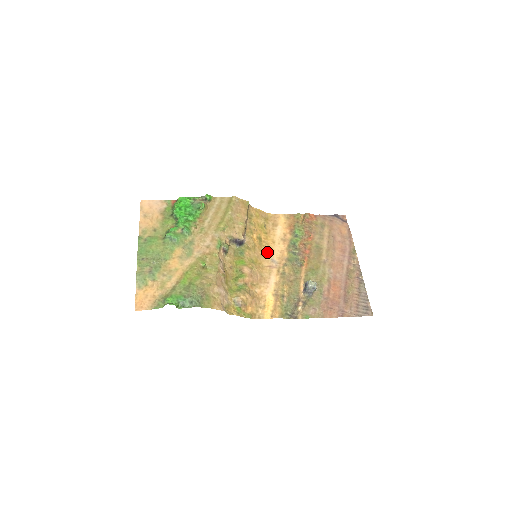
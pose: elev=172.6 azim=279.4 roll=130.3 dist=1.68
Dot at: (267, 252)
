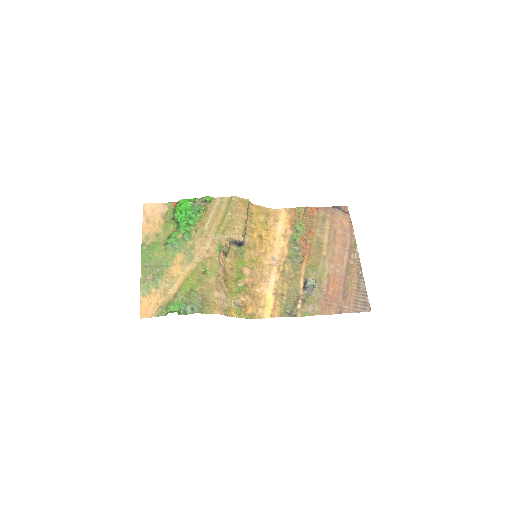
Dot at: (268, 250)
